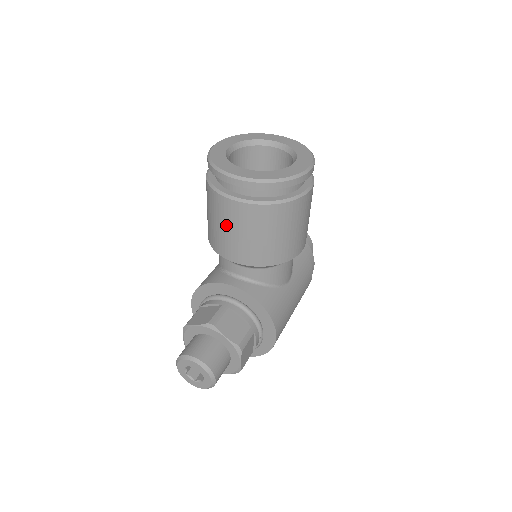
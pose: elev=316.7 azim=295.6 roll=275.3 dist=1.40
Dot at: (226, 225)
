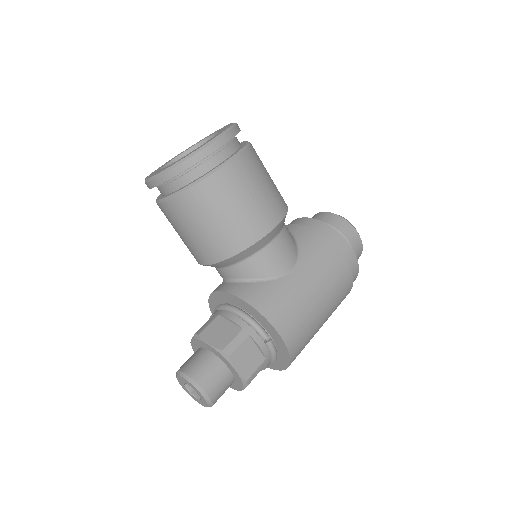
Dot at: (177, 230)
